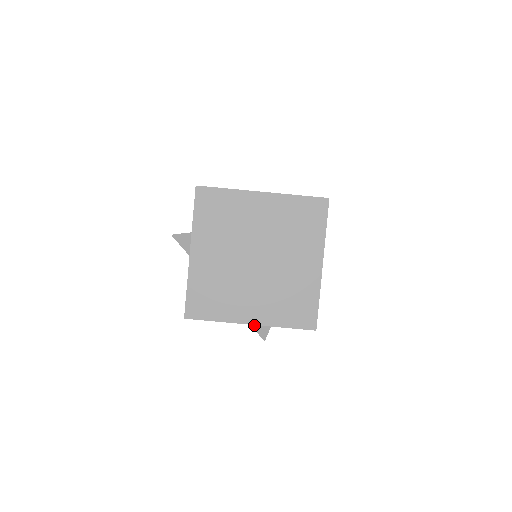
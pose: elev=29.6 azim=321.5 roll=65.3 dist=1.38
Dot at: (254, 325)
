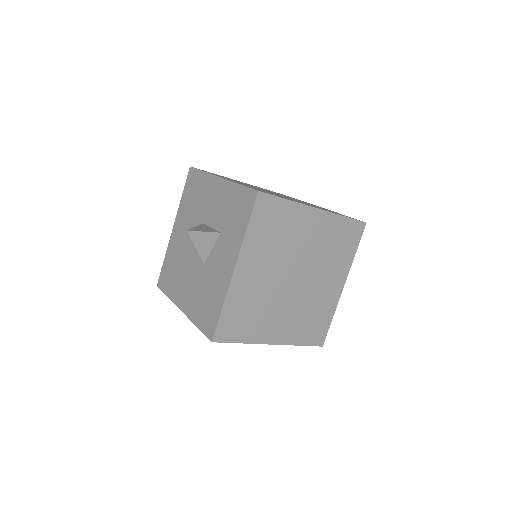
Dot at: occluded
